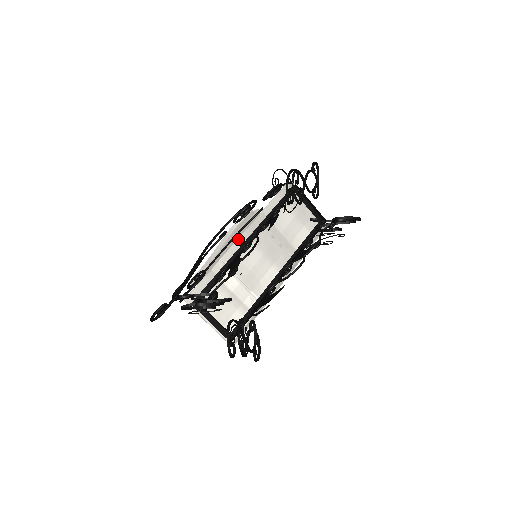
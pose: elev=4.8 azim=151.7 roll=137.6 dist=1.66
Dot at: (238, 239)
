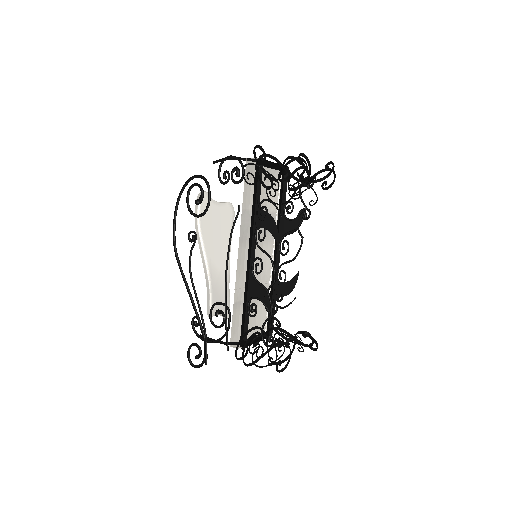
Dot at: occluded
